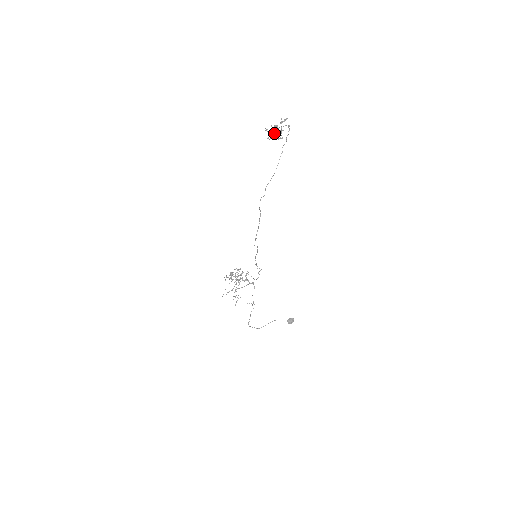
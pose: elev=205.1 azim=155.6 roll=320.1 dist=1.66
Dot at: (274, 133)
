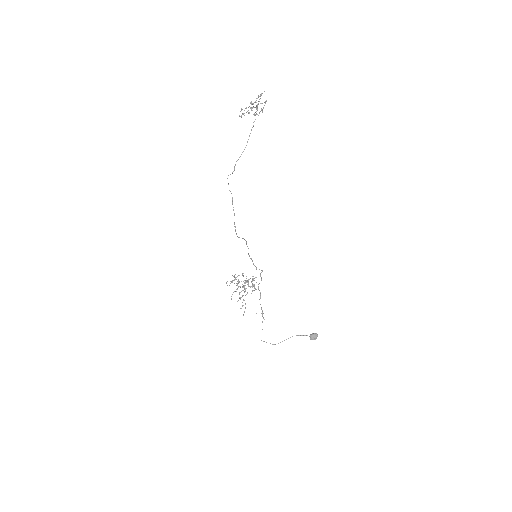
Dot at: occluded
